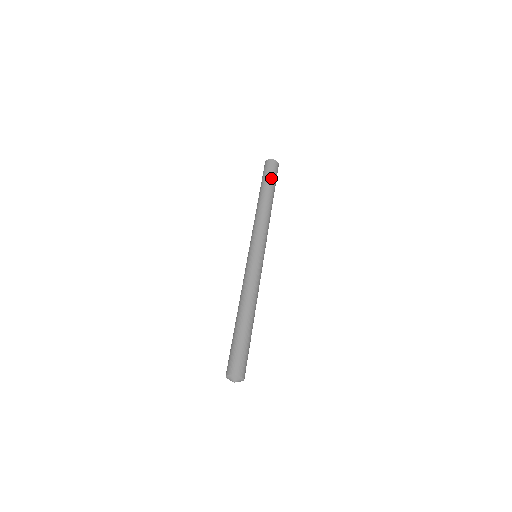
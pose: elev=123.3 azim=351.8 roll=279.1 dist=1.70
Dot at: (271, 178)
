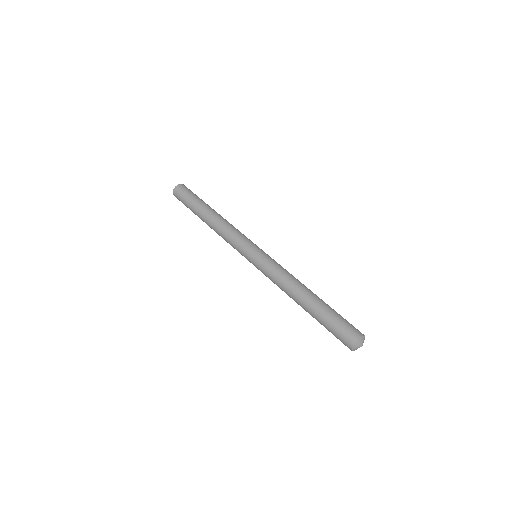
Dot at: (193, 198)
